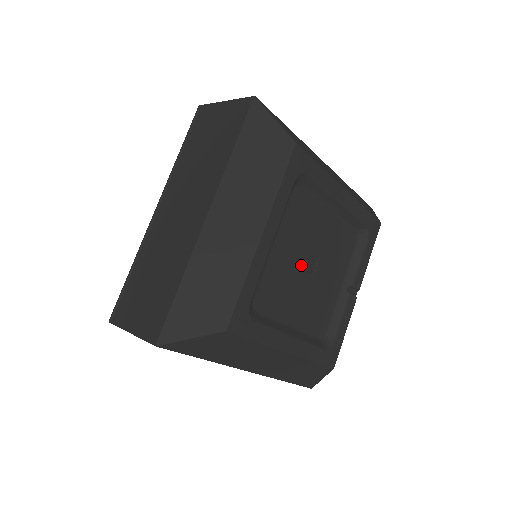
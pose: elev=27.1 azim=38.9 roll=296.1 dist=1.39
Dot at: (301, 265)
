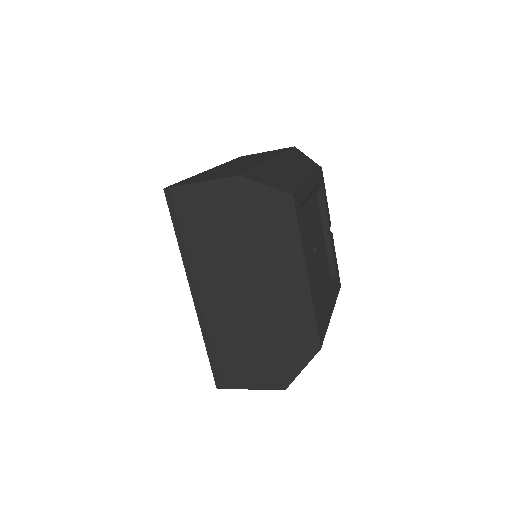
Dot at: (313, 257)
